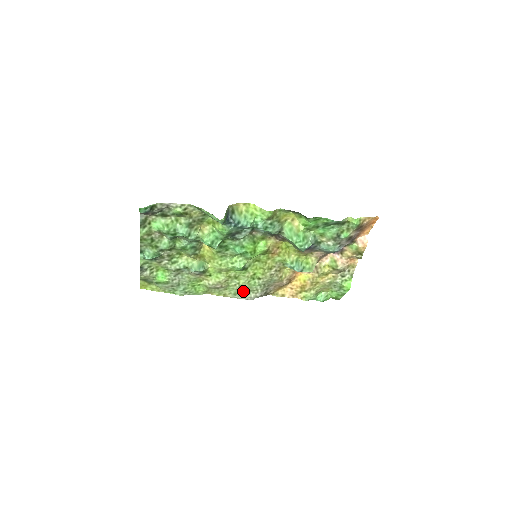
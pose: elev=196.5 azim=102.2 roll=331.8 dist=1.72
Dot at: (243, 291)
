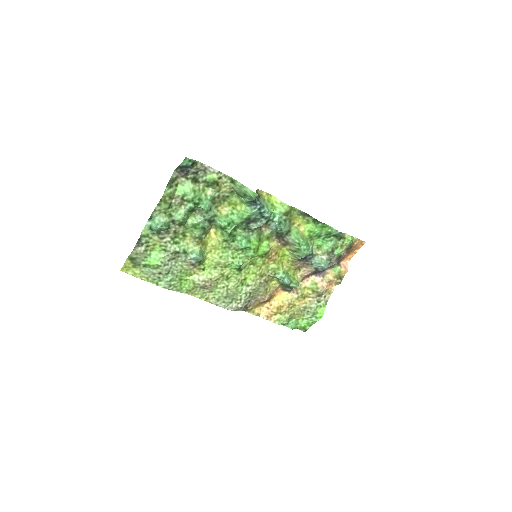
Dot at: (227, 297)
